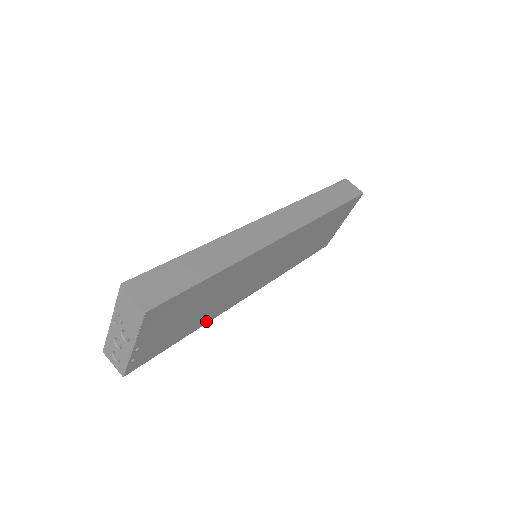
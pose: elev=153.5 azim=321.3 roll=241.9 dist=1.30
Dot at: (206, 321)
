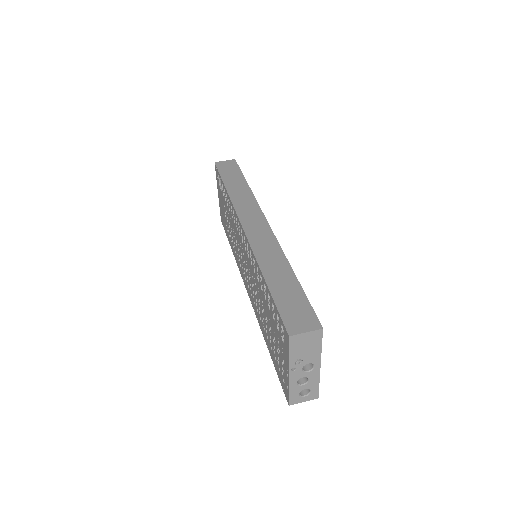
Dot at: occluded
